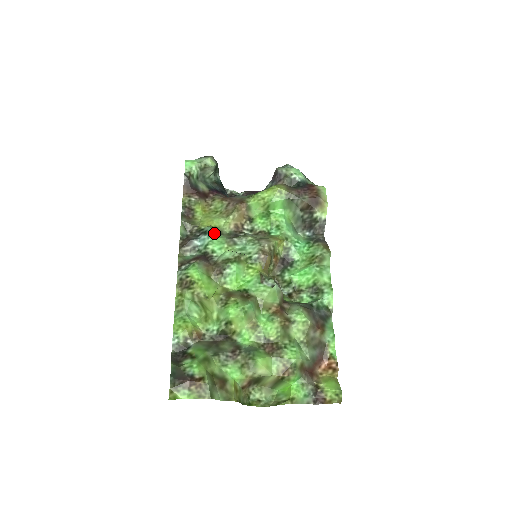
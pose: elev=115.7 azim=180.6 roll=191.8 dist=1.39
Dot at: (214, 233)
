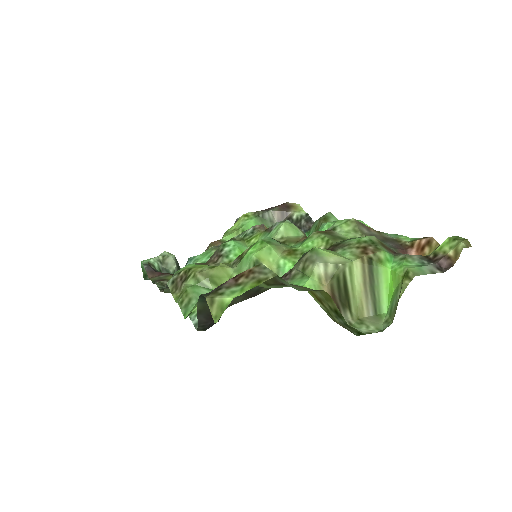
Dot at: (195, 256)
